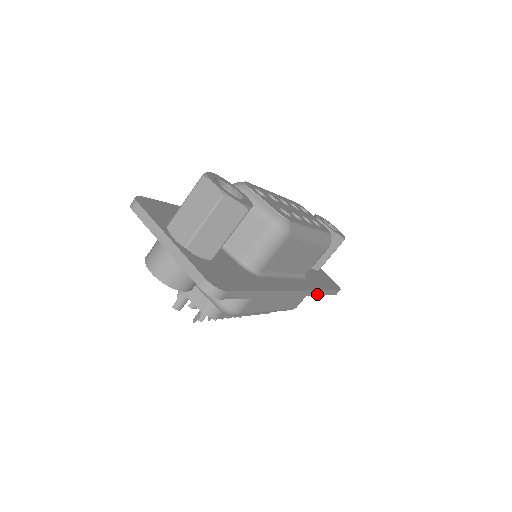
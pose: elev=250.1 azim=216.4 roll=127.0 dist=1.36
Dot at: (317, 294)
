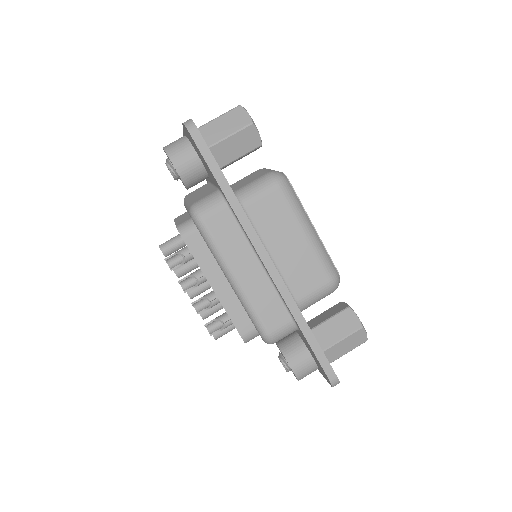
Dot at: (298, 321)
